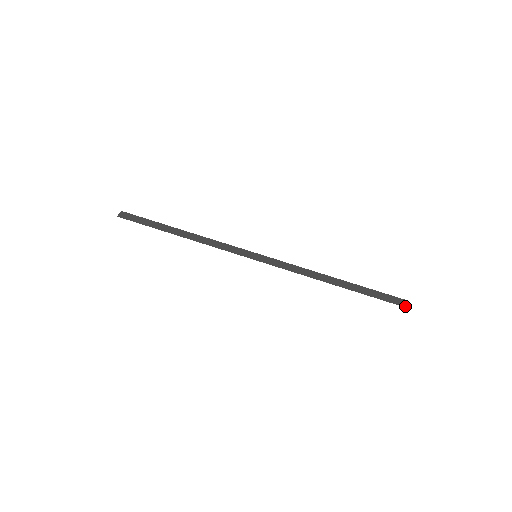
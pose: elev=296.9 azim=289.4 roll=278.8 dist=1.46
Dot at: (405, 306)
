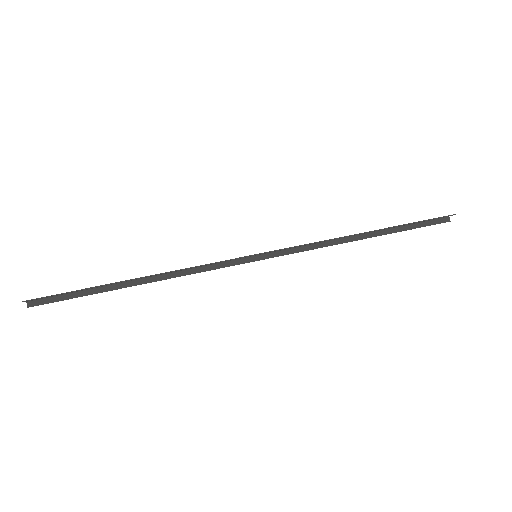
Dot at: (453, 214)
